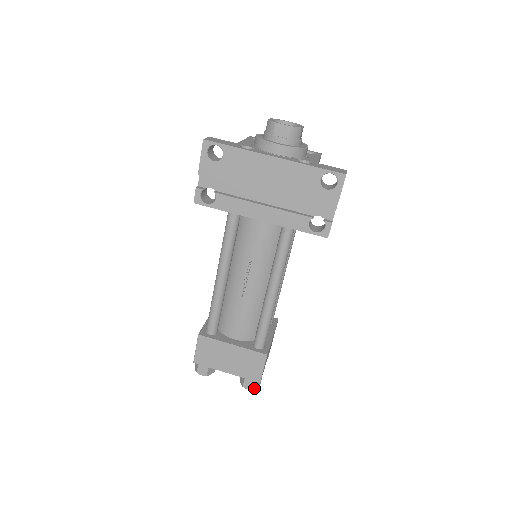
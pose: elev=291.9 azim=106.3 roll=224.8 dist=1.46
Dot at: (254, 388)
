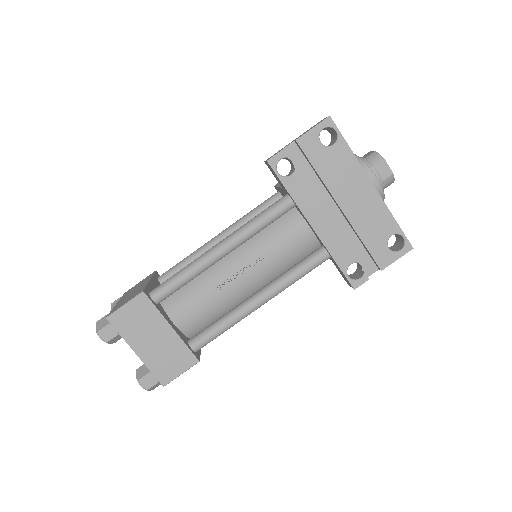
Dot at: (149, 389)
